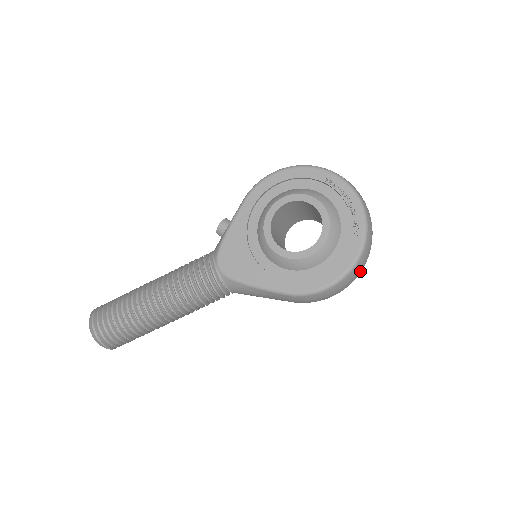
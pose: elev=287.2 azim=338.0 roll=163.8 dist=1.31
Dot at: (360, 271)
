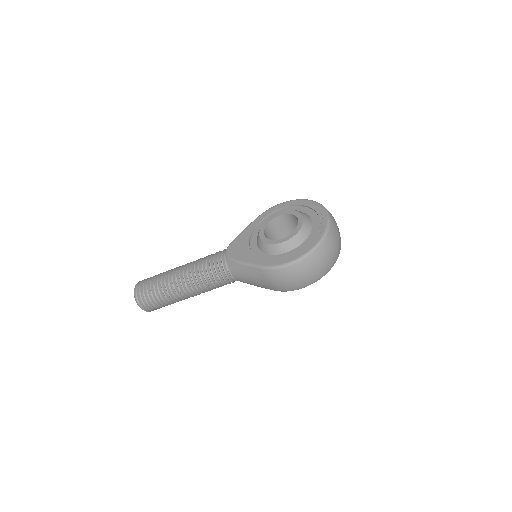
Dot at: (321, 264)
